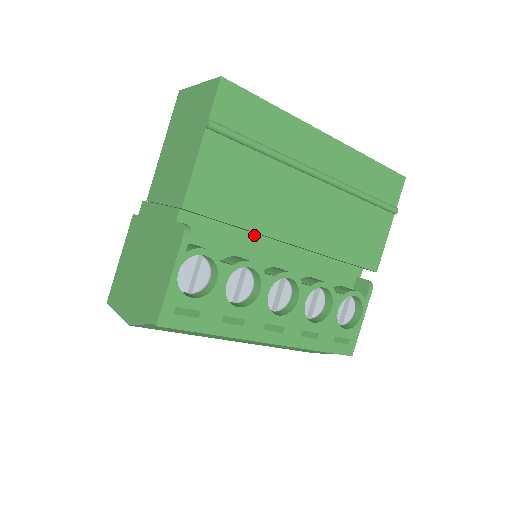
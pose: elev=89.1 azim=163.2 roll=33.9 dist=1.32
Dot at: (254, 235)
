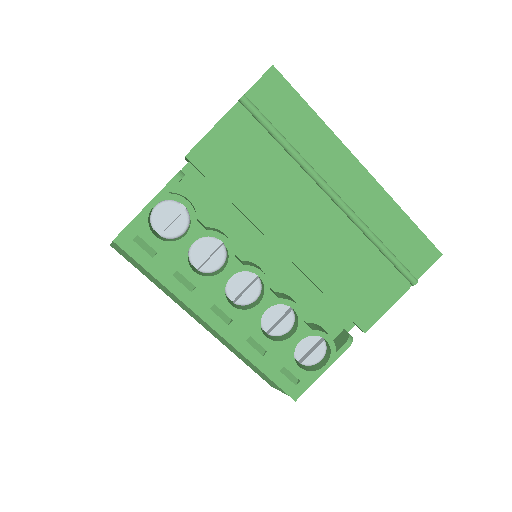
Dot at: (249, 223)
